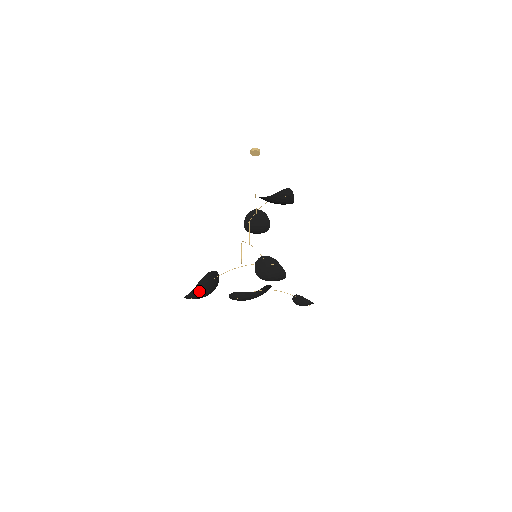
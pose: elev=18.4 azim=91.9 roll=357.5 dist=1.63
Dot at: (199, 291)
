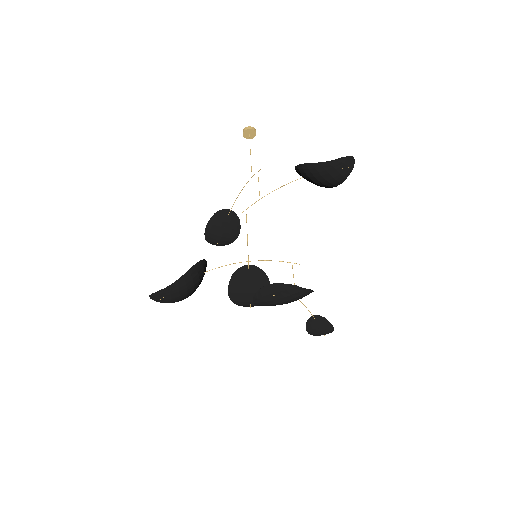
Dot at: (181, 287)
